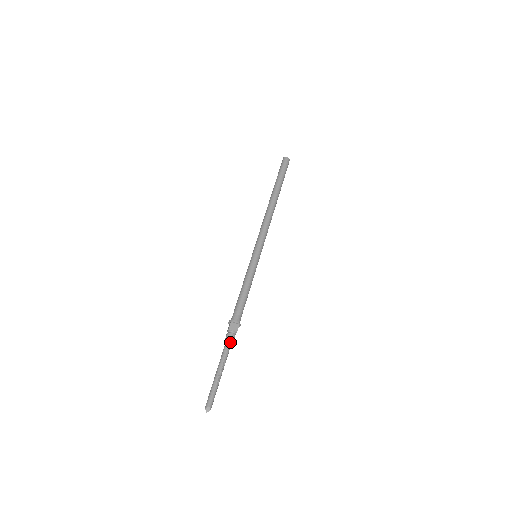
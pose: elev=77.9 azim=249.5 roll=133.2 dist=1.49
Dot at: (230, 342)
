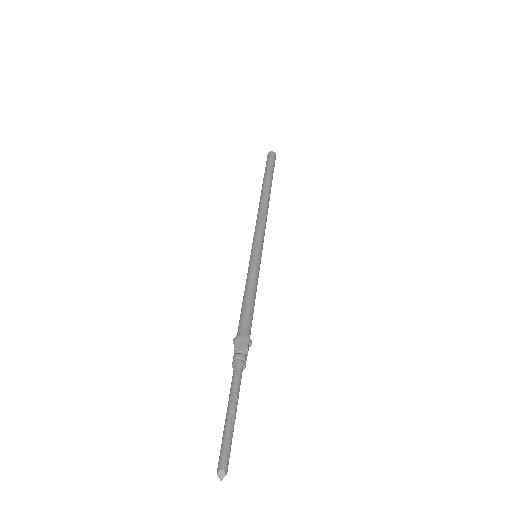
Dot at: (239, 366)
